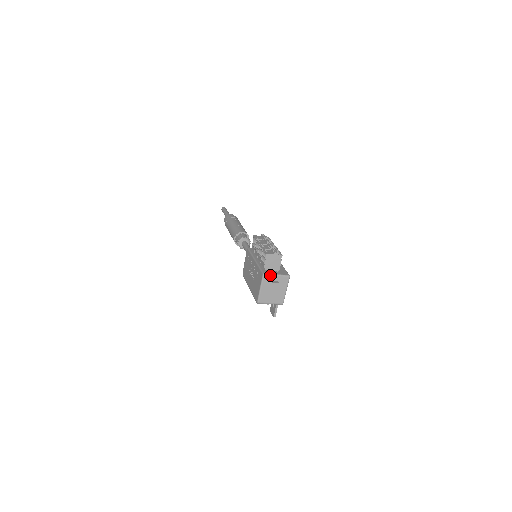
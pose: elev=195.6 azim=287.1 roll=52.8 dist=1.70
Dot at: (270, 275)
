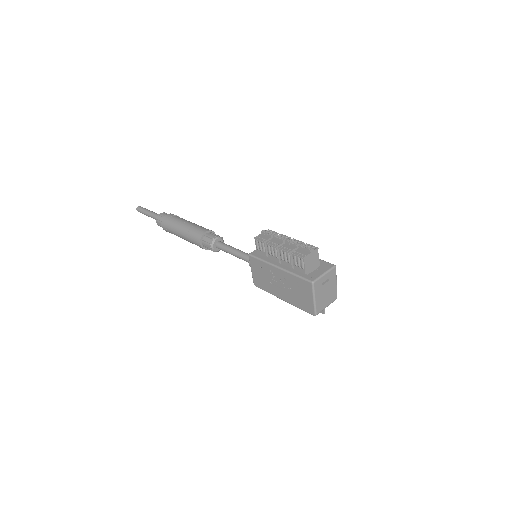
Dot at: (319, 279)
